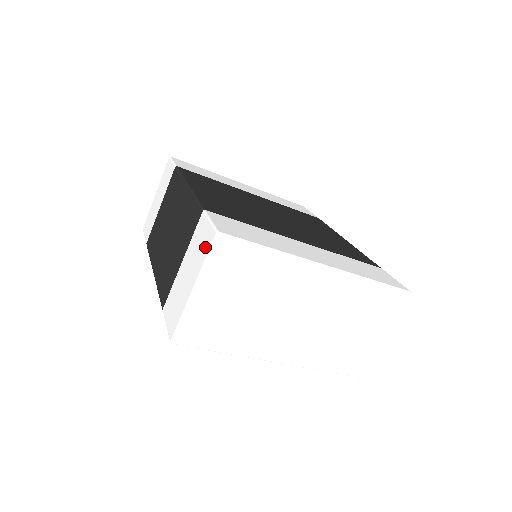
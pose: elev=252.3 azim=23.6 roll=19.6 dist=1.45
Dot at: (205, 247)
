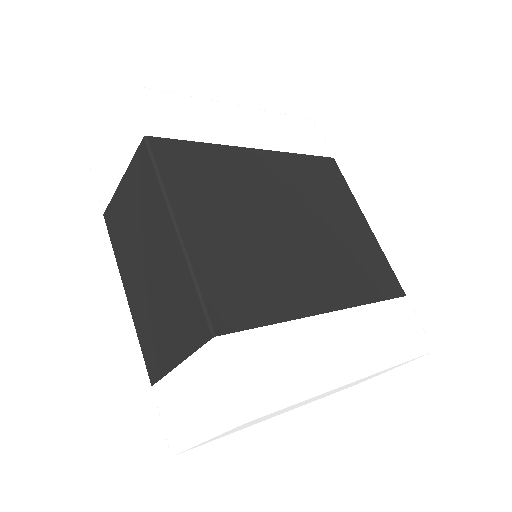
Dot at: (221, 412)
